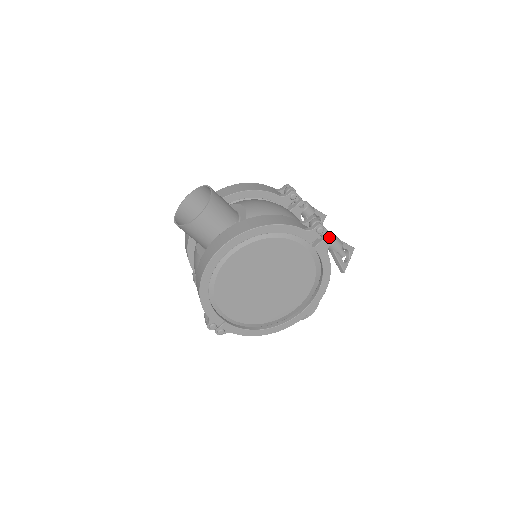
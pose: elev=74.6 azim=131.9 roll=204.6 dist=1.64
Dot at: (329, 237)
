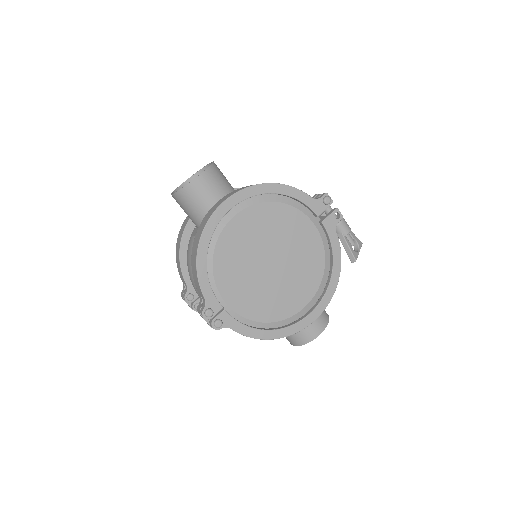
Dot at: (337, 212)
